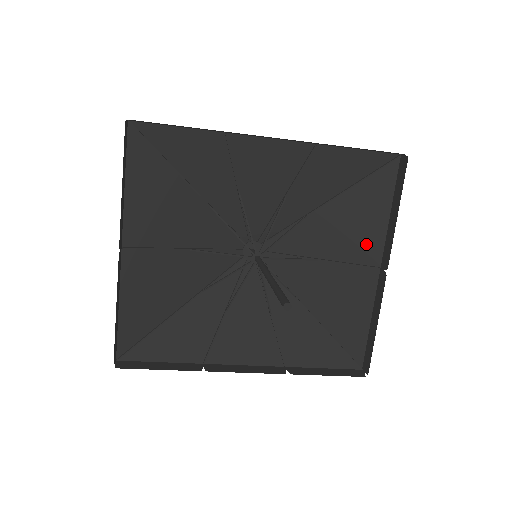
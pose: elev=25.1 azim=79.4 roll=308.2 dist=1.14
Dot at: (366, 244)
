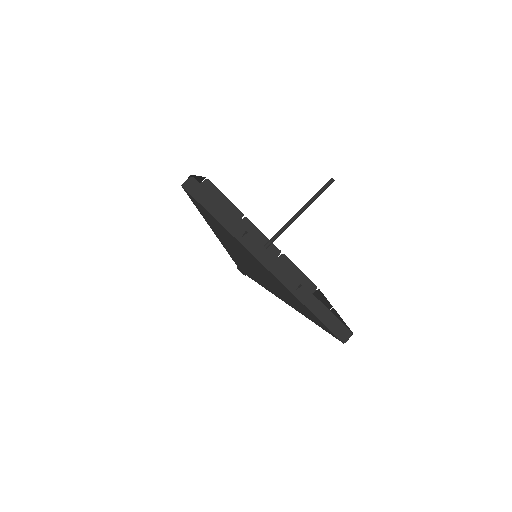
Dot at: occluded
